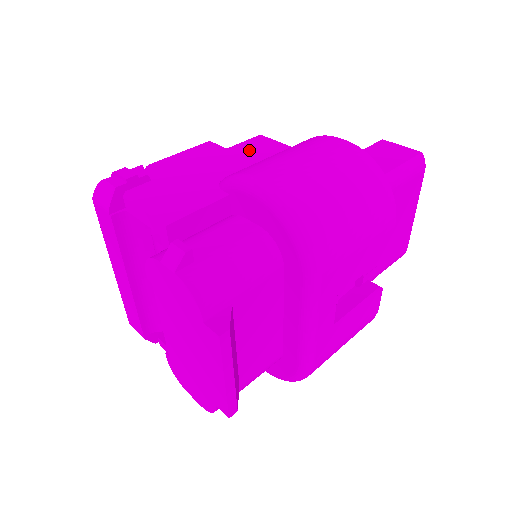
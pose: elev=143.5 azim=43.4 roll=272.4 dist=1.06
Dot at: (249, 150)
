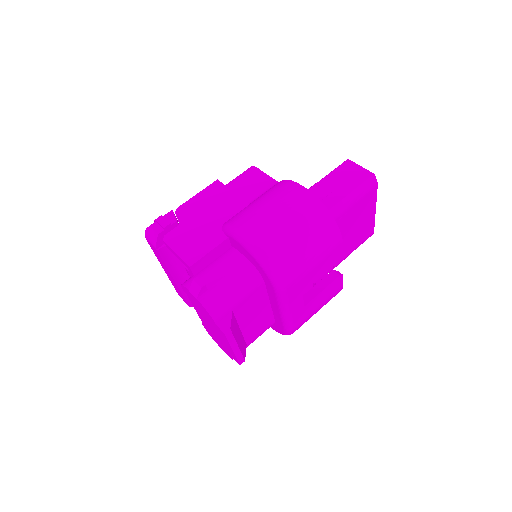
Dot at: (245, 185)
